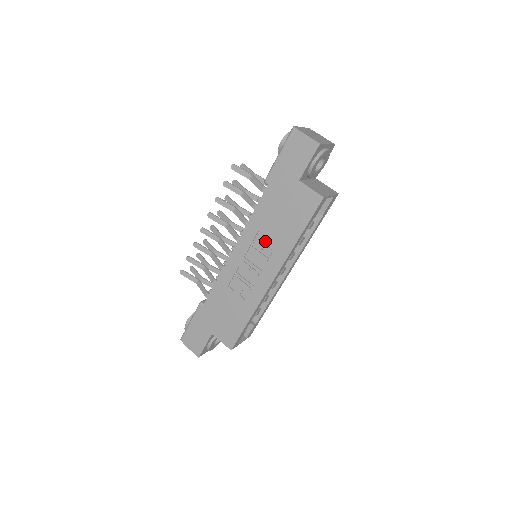
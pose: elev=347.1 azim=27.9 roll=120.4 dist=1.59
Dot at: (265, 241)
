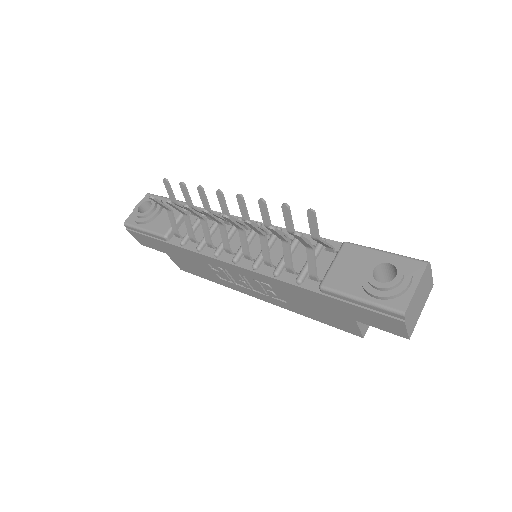
Dot at: (275, 291)
